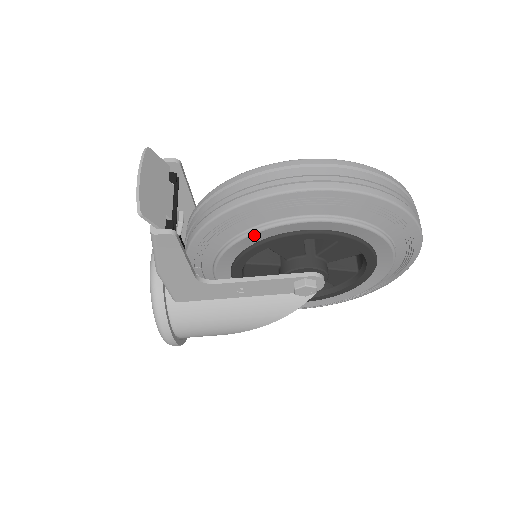
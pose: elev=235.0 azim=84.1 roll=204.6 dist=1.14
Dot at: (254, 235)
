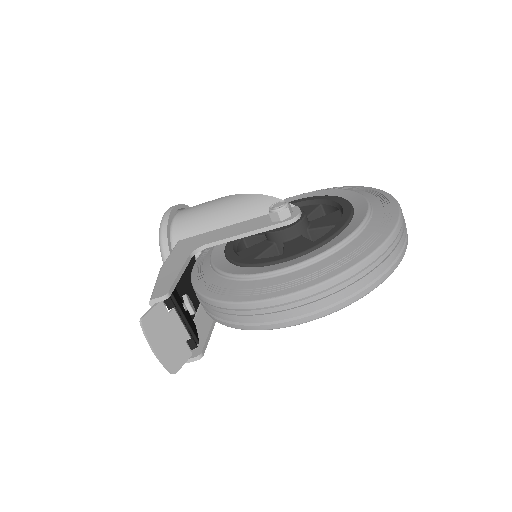
Dot at: occluded
